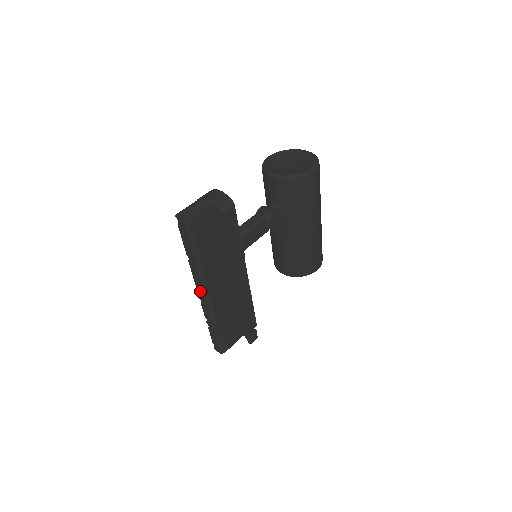
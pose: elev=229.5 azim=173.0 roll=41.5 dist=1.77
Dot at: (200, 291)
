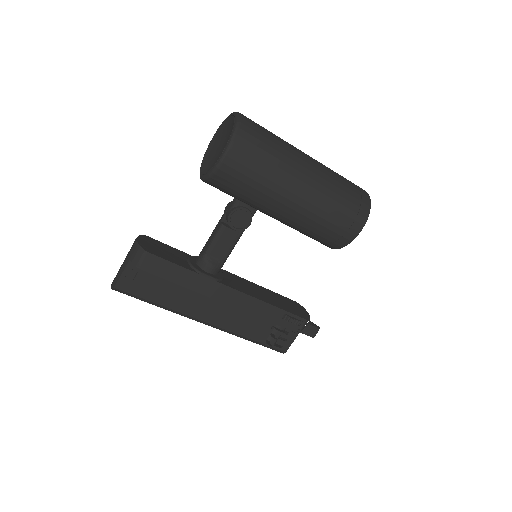
Dot at: occluded
